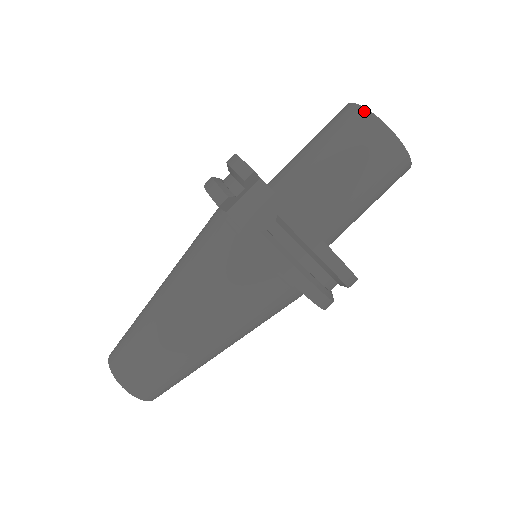
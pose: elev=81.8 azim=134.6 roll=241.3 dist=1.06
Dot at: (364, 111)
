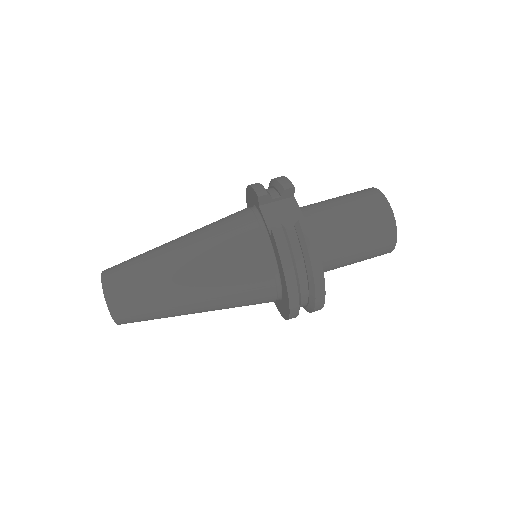
Dot at: (381, 194)
